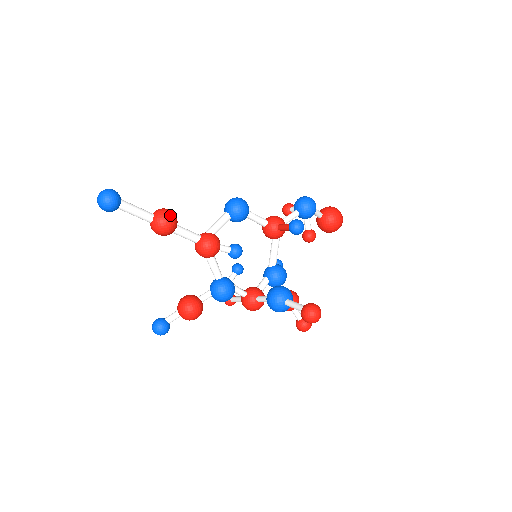
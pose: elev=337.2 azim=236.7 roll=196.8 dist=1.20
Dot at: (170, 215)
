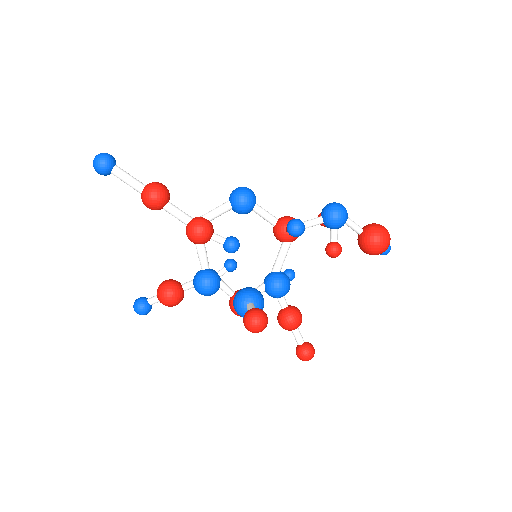
Dot at: (158, 189)
